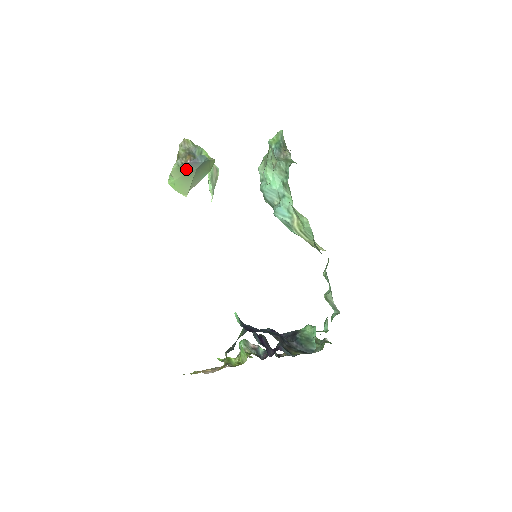
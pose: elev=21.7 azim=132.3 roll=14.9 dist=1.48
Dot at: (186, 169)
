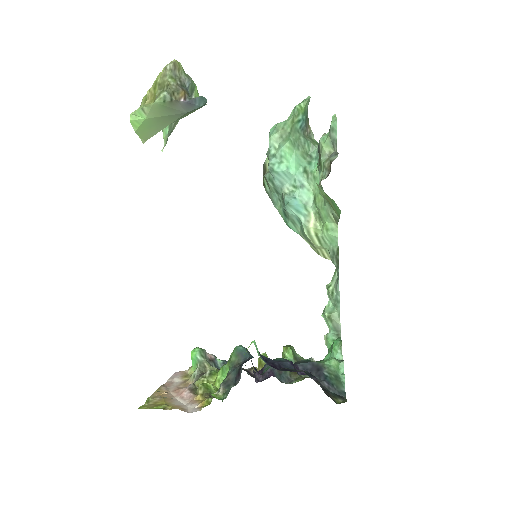
Dot at: (172, 109)
